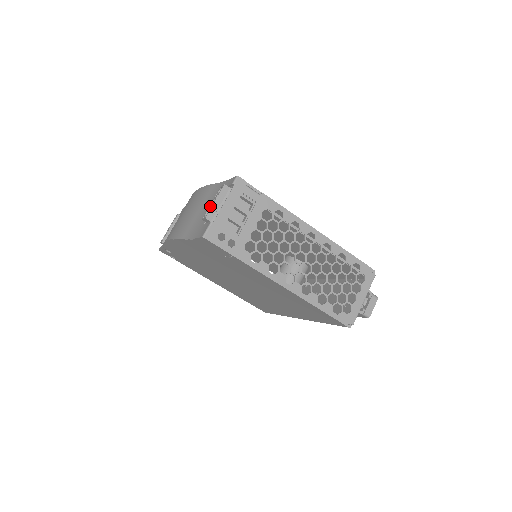
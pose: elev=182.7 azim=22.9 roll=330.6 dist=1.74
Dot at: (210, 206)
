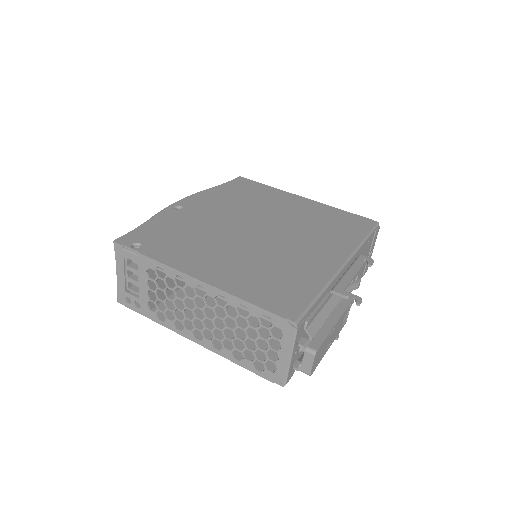
Dot at: occluded
